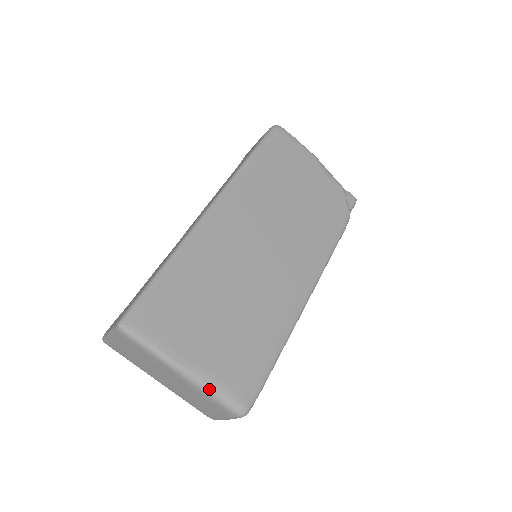
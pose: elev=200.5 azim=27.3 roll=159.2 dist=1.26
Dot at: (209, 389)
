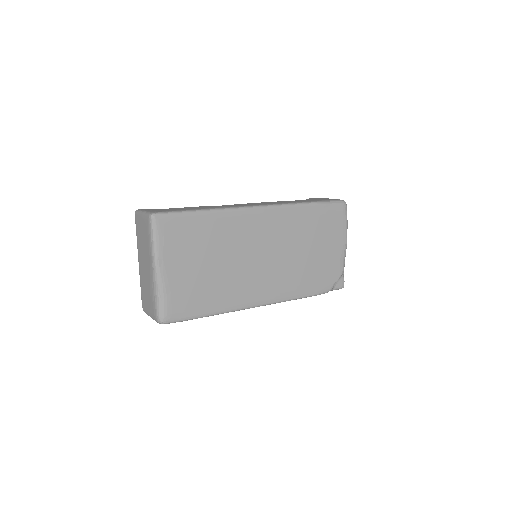
Dot at: (159, 292)
